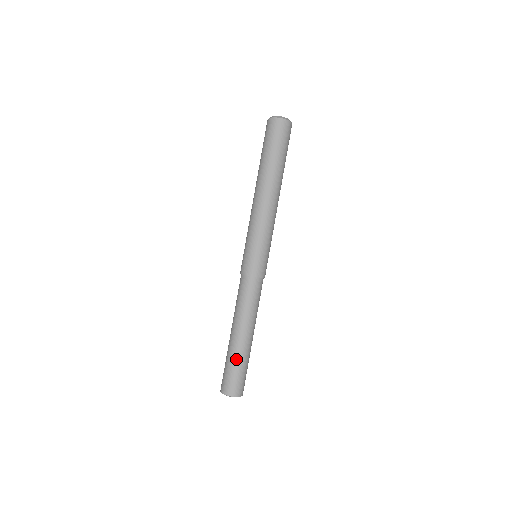
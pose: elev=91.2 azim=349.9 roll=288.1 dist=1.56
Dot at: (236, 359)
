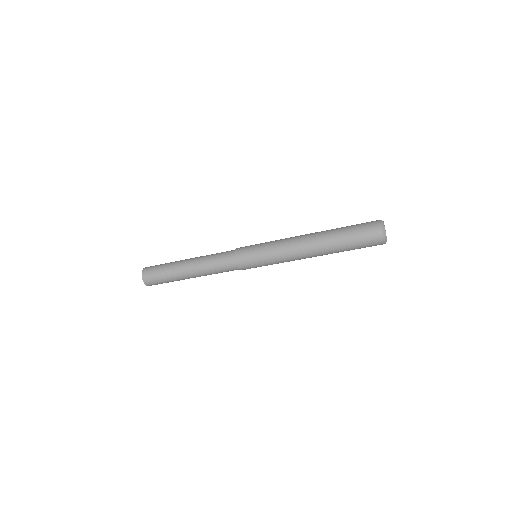
Dot at: (170, 274)
